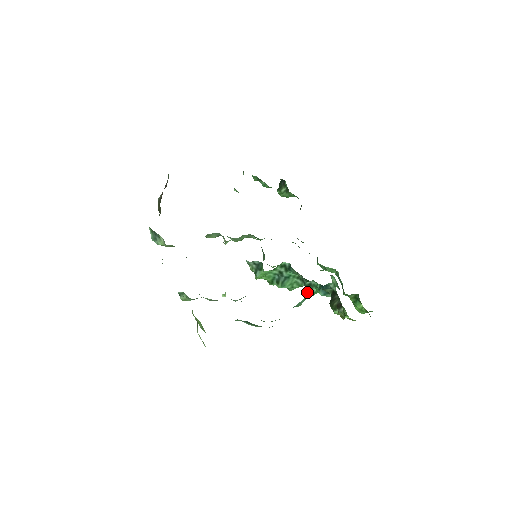
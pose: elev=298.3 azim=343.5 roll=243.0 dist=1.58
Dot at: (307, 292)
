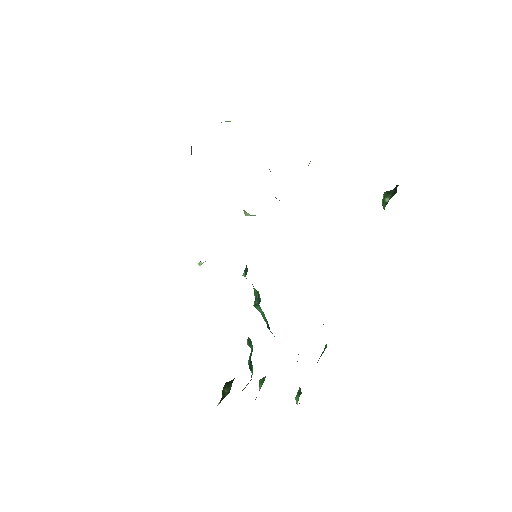
Dot at: (248, 342)
